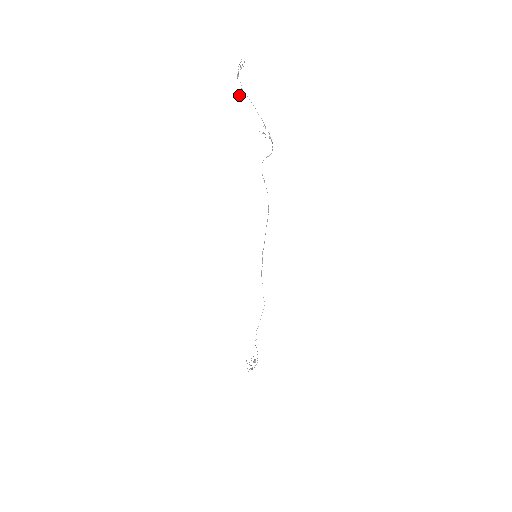
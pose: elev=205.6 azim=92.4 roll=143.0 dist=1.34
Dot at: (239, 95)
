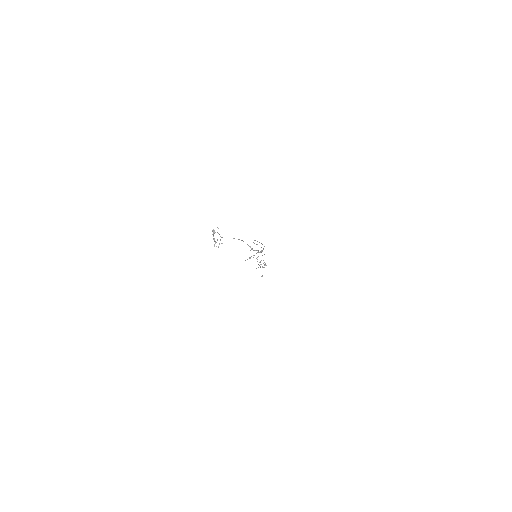
Dot at: (218, 247)
